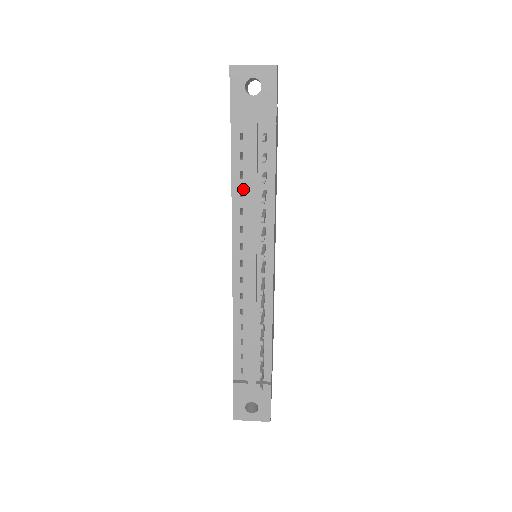
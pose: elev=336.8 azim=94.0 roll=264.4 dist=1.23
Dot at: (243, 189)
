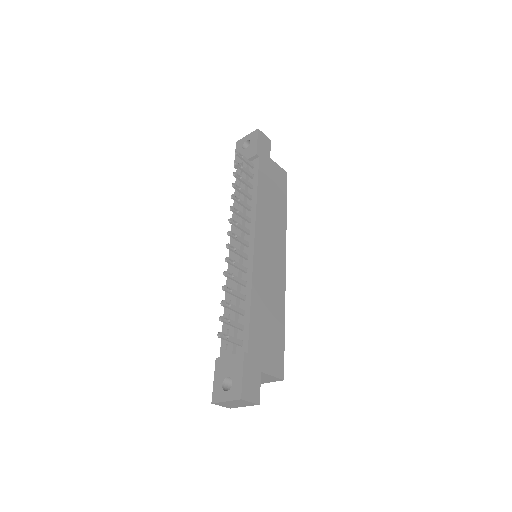
Dot at: occluded
